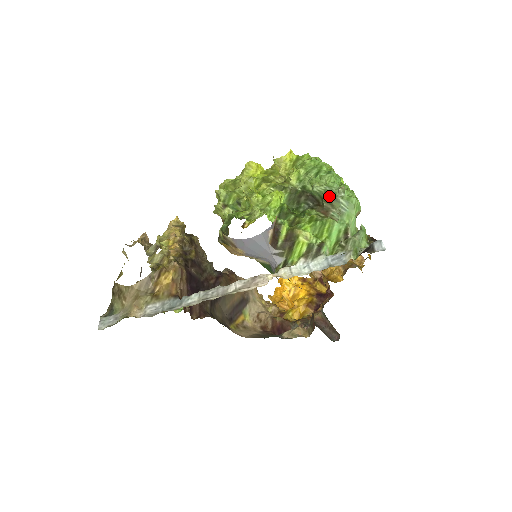
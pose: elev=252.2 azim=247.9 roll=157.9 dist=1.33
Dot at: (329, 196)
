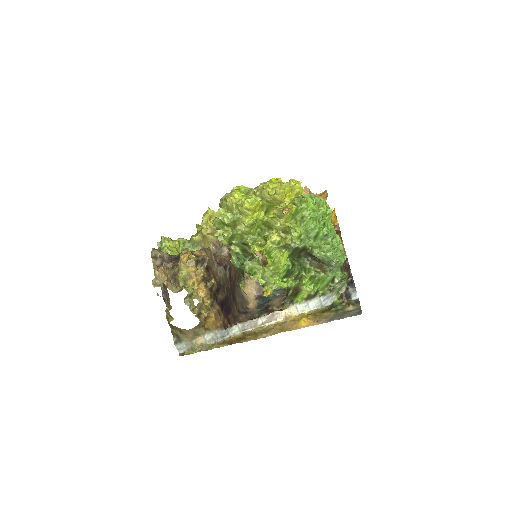
Dot at: (326, 264)
